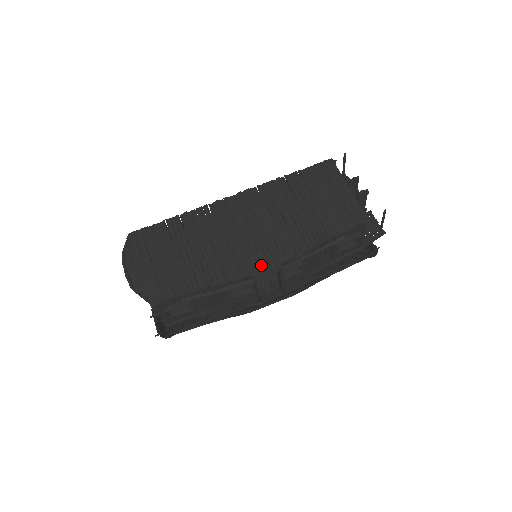
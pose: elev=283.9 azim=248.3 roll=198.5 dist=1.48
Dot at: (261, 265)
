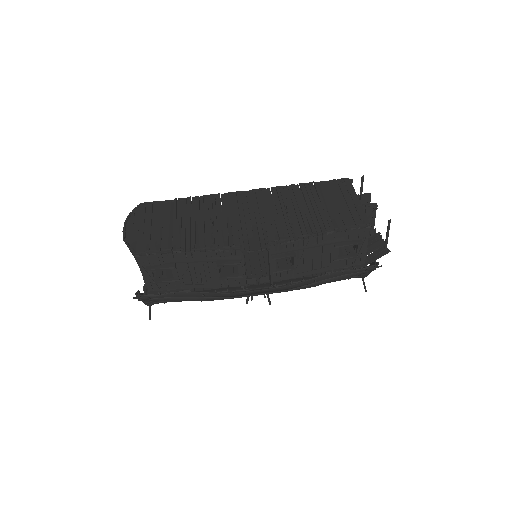
Dot at: (252, 242)
